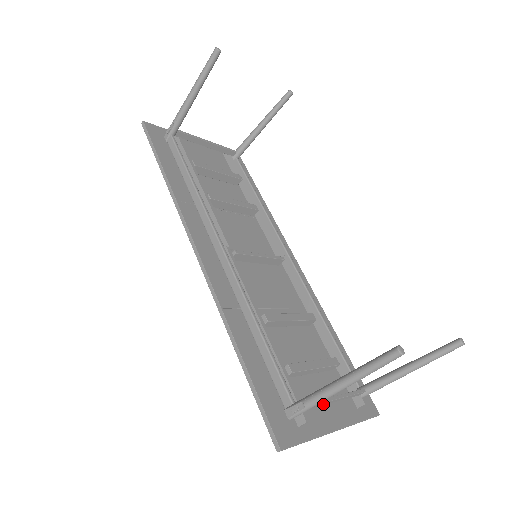
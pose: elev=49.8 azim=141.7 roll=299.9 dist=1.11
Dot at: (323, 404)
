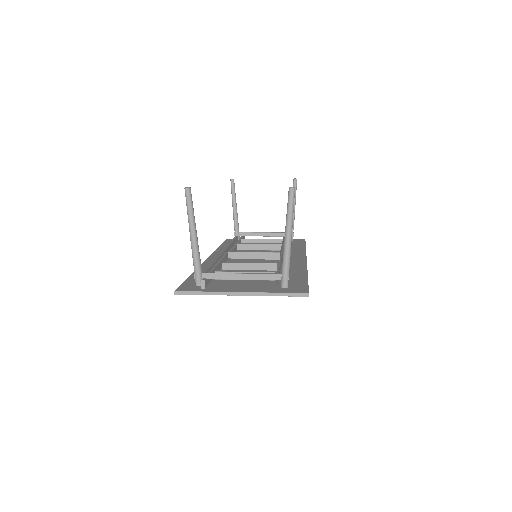
Dot at: (227, 278)
